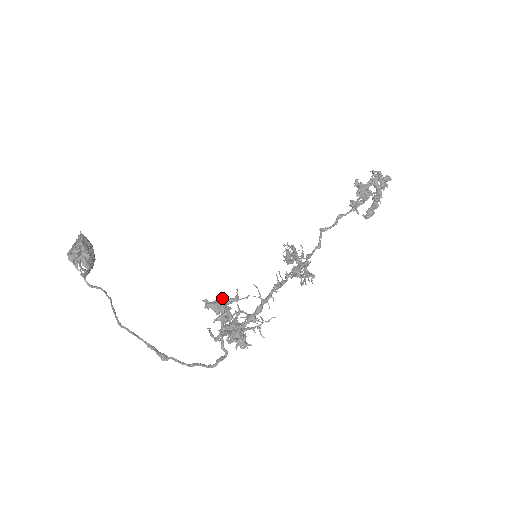
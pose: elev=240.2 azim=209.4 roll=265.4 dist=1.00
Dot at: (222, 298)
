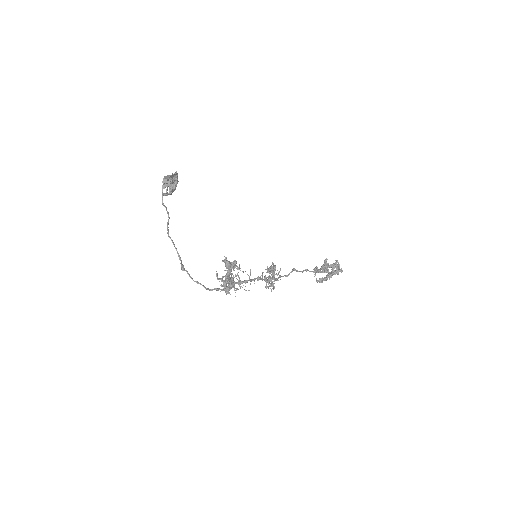
Dot at: (236, 263)
